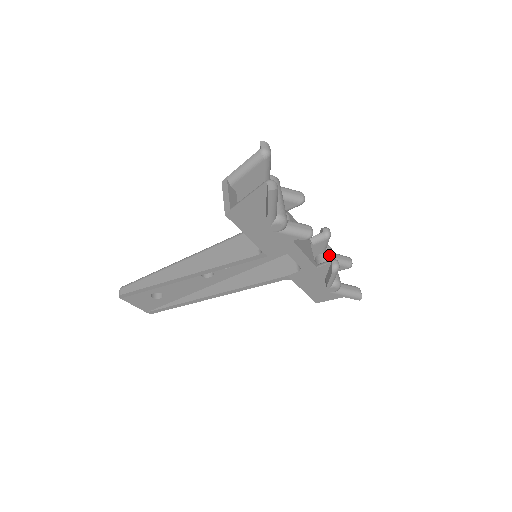
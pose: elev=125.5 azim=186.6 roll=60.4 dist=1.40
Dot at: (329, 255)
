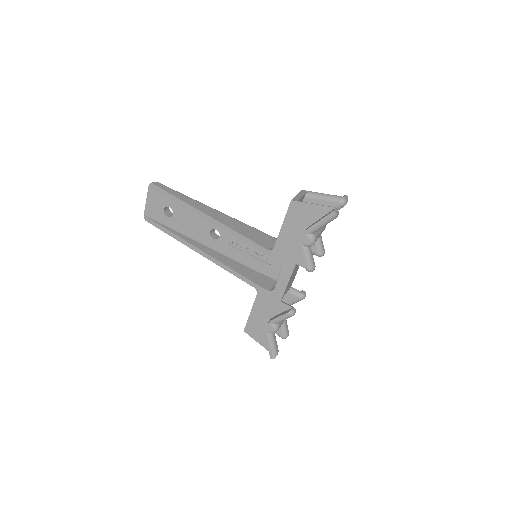
Dot at: occluded
